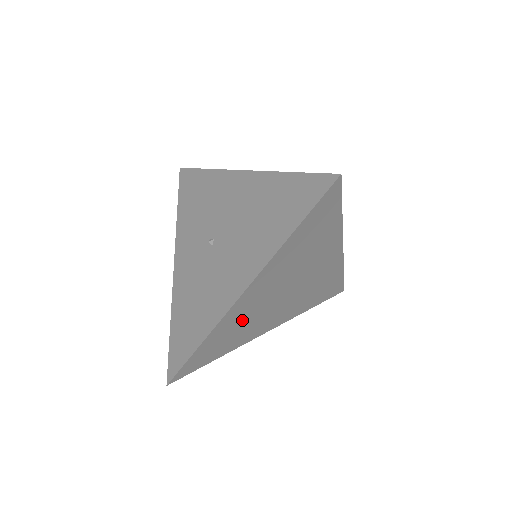
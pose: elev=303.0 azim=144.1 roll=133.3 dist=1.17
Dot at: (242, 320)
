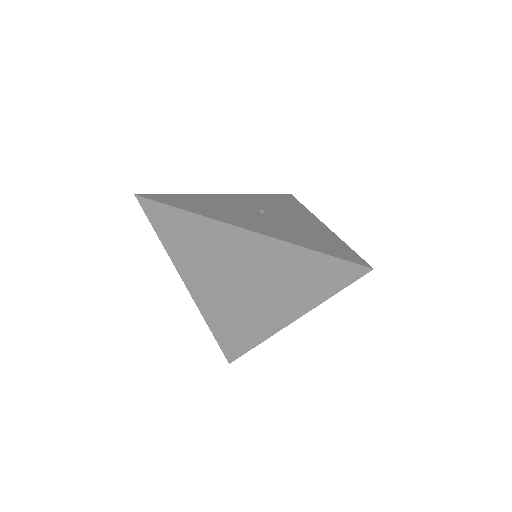
Dot at: (210, 246)
